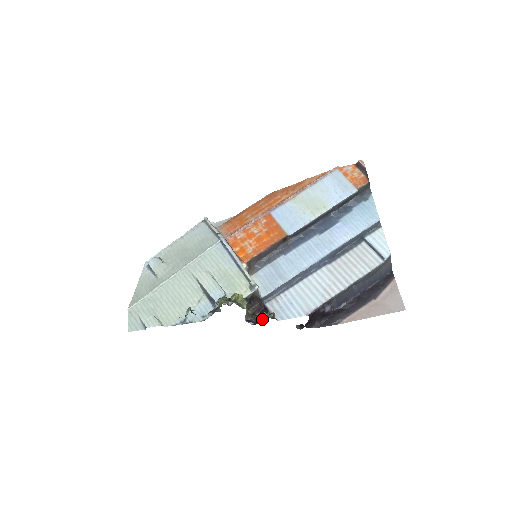
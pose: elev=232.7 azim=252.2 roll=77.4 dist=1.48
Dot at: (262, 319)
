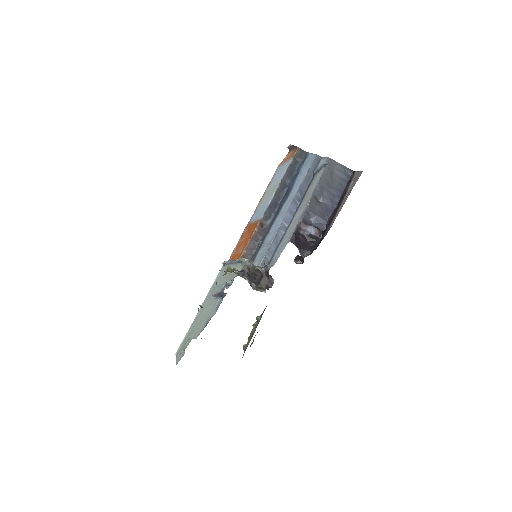
Dot at: occluded
